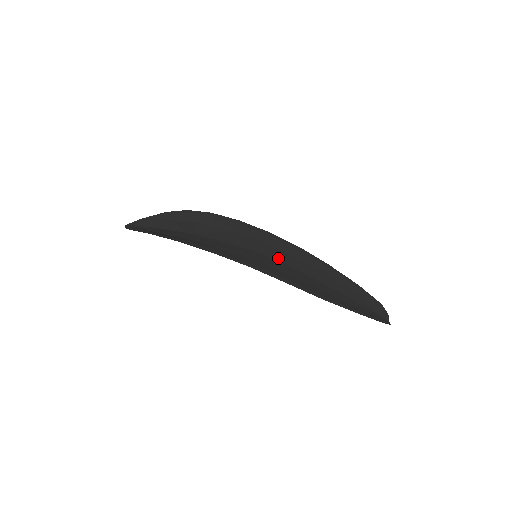
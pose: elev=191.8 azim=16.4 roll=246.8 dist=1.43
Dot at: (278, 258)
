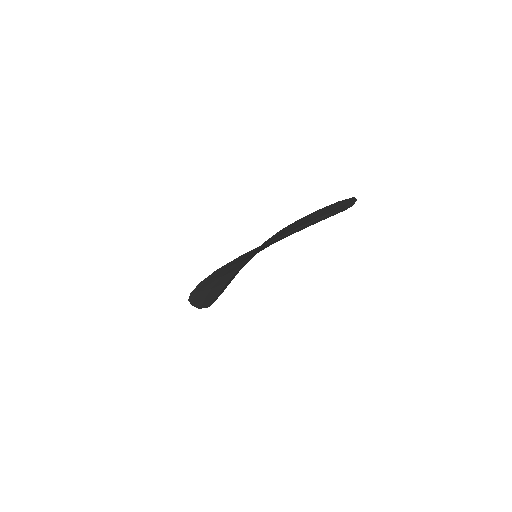
Dot at: occluded
